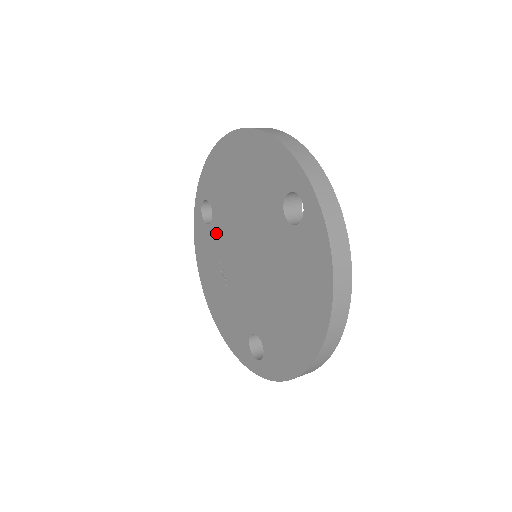
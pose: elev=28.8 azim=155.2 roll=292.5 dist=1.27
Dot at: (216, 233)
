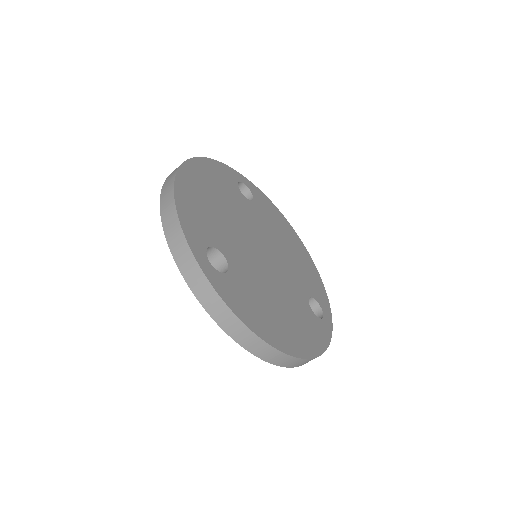
Dot at: occluded
